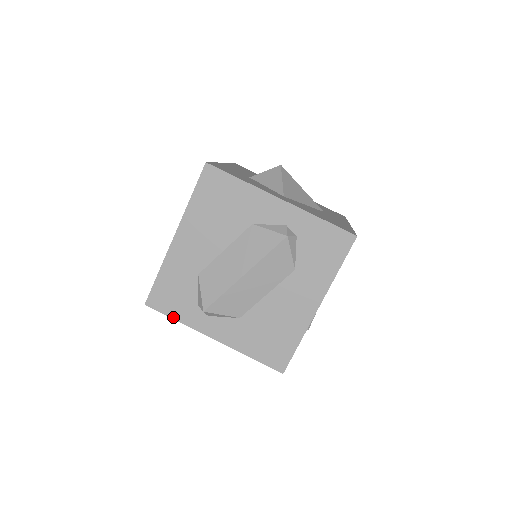
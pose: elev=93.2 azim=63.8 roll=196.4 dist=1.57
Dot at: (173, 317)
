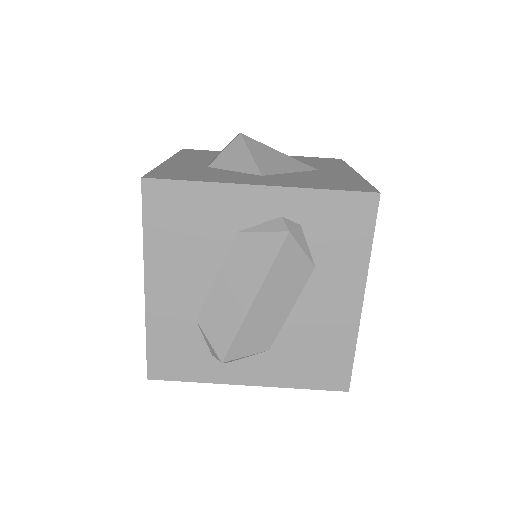
Dot at: (188, 380)
